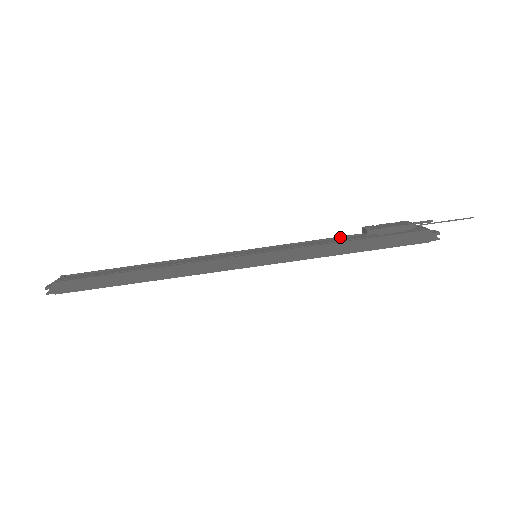
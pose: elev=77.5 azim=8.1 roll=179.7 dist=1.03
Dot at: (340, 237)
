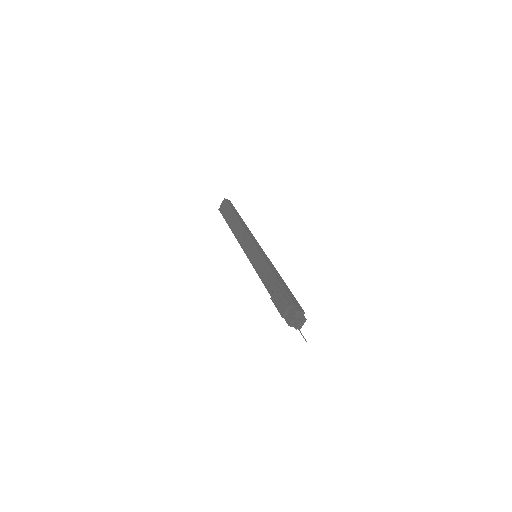
Dot at: (275, 279)
